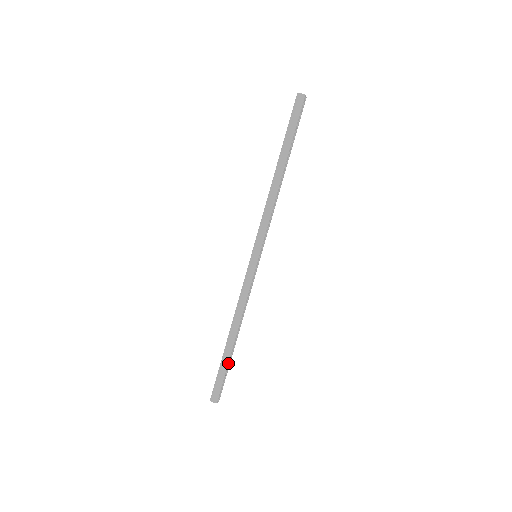
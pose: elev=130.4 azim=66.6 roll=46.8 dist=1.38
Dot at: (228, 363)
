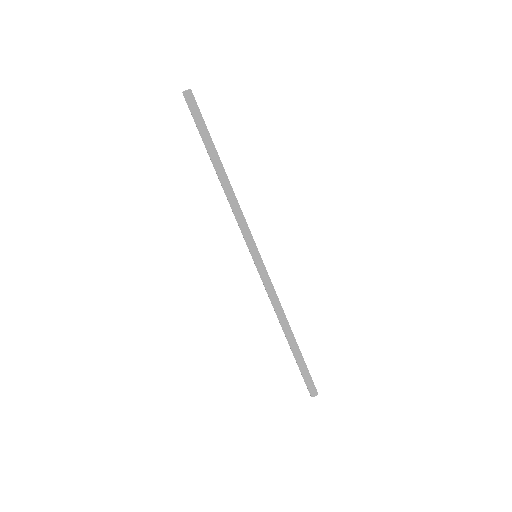
Dot at: (302, 357)
